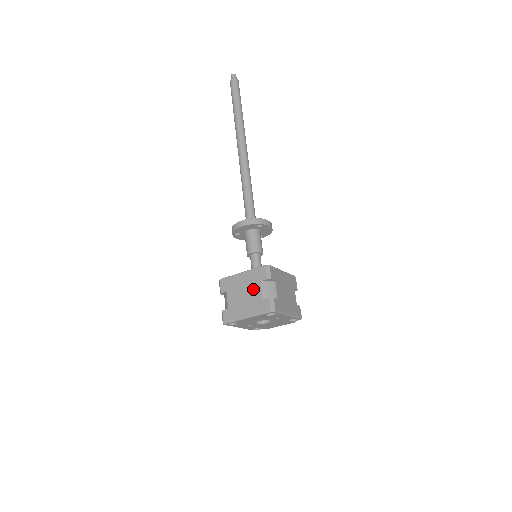
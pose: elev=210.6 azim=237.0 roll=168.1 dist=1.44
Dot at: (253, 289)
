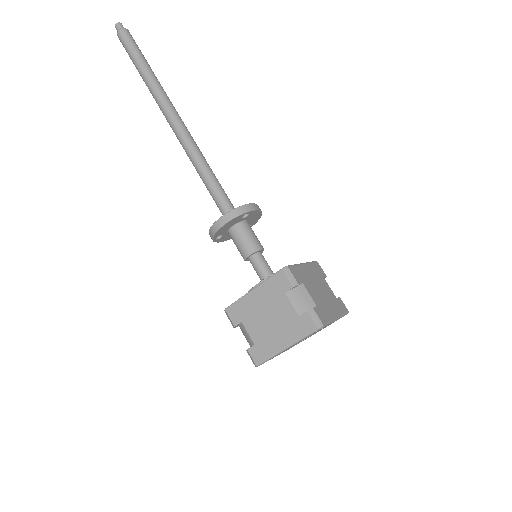
Dot at: (279, 307)
